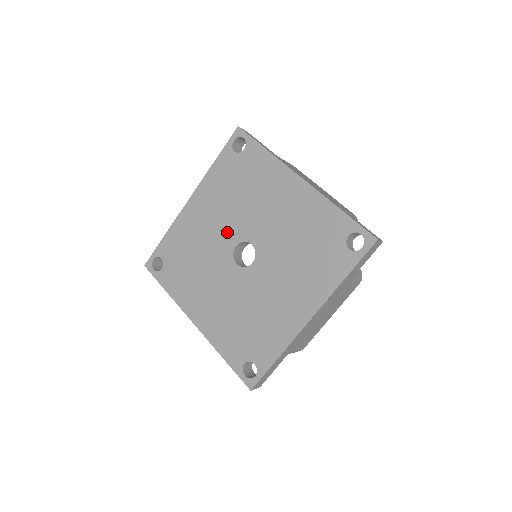
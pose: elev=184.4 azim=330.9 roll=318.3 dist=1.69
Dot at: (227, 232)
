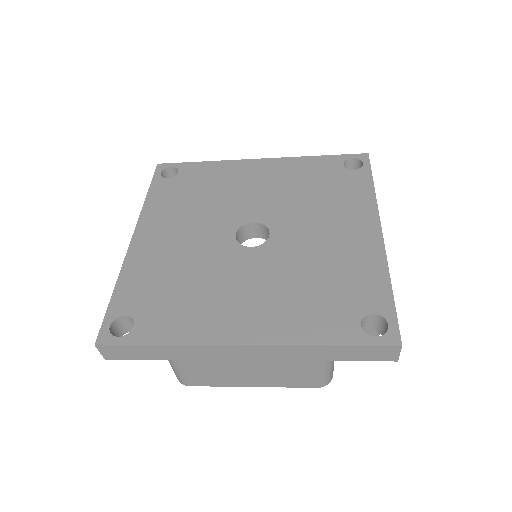
Dot at: (261, 206)
